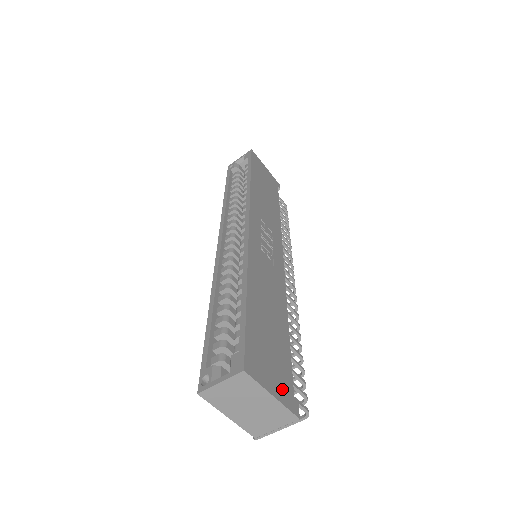
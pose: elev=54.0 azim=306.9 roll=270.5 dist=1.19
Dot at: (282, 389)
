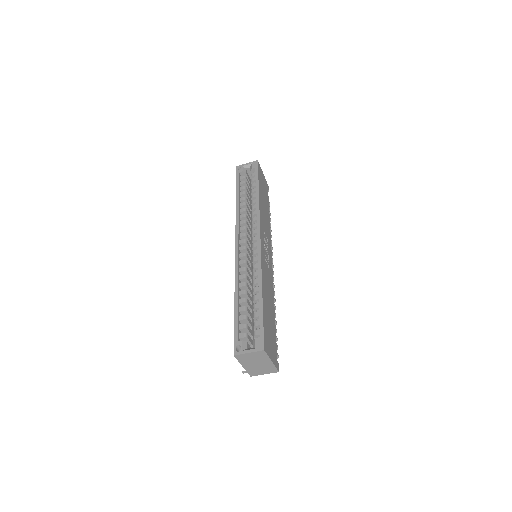
Dot at: (274, 356)
